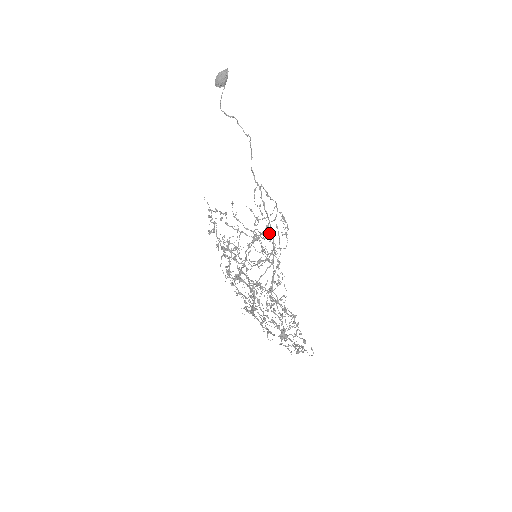
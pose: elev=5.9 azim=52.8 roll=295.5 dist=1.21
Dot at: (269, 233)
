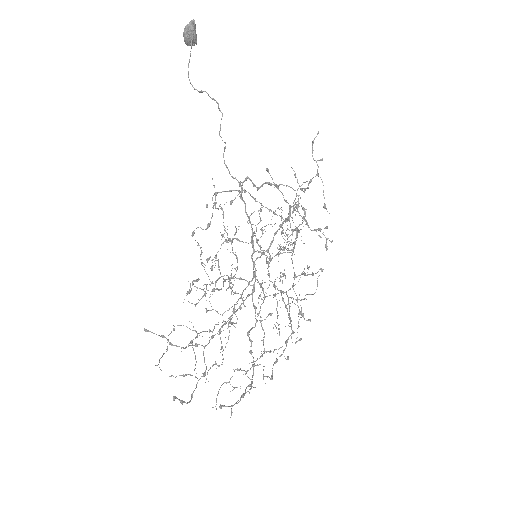
Dot at: occluded
